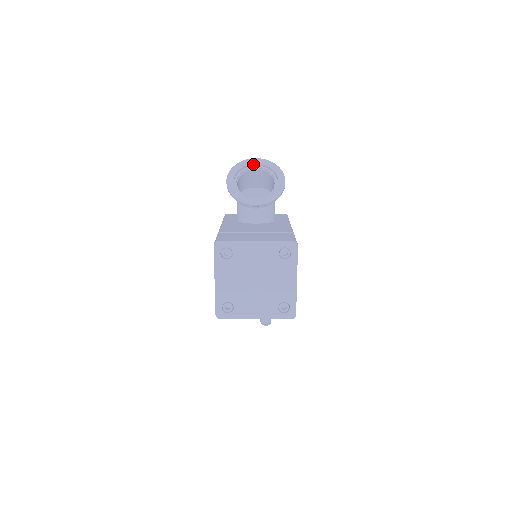
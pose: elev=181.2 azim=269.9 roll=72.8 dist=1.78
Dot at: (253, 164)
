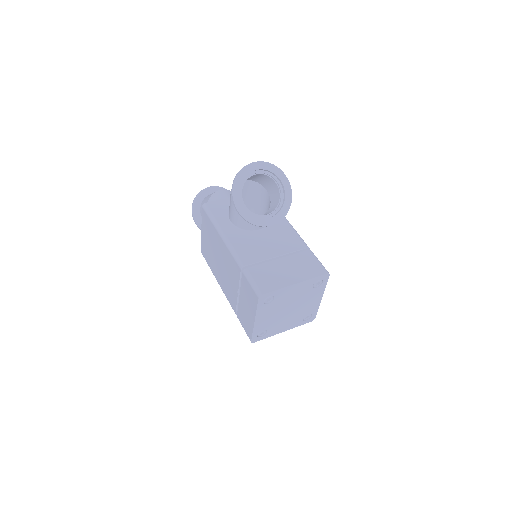
Dot at: (254, 170)
